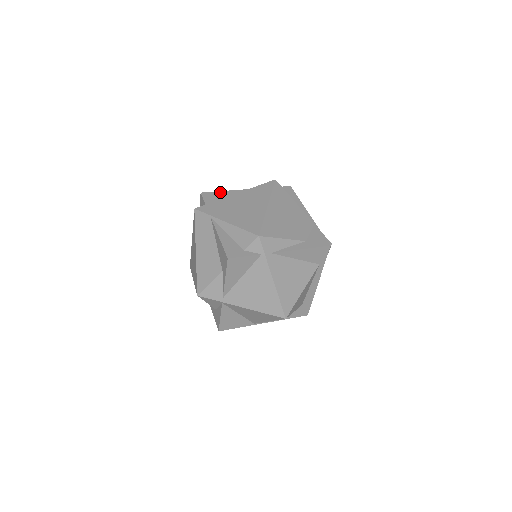
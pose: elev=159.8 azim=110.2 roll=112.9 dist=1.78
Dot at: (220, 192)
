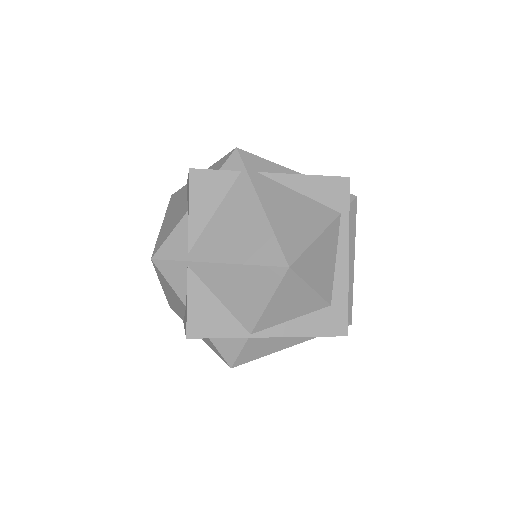
Dot at: occluded
